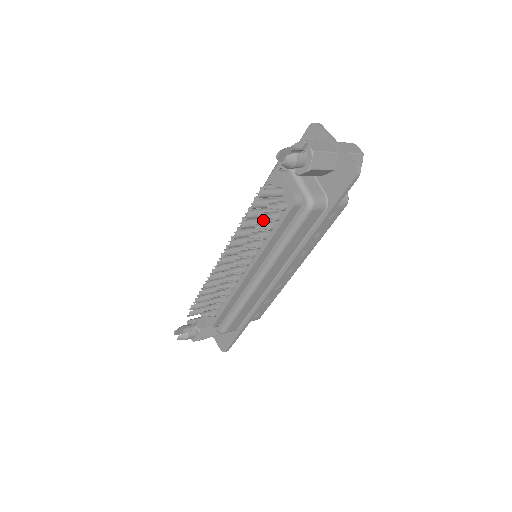
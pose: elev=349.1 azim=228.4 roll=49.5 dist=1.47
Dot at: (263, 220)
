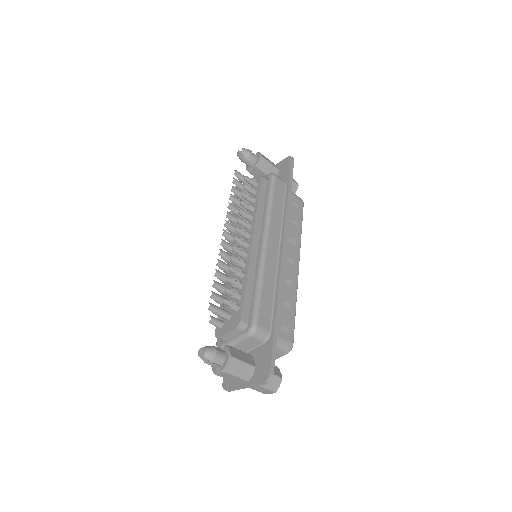
Dot at: occluded
